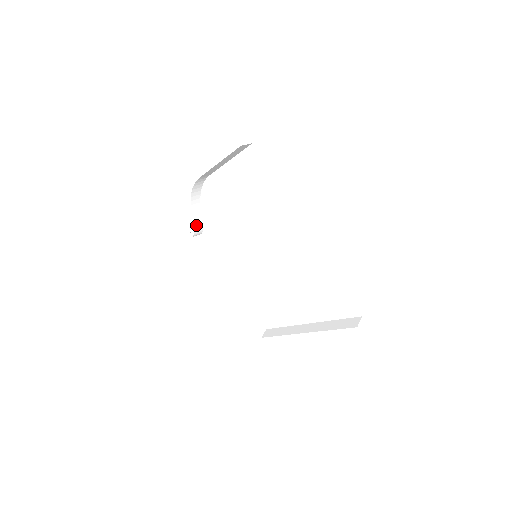
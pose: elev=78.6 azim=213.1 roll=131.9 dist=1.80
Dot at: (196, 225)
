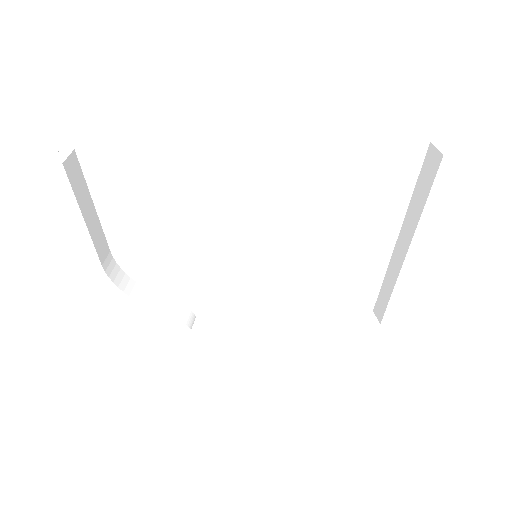
Dot at: (176, 315)
